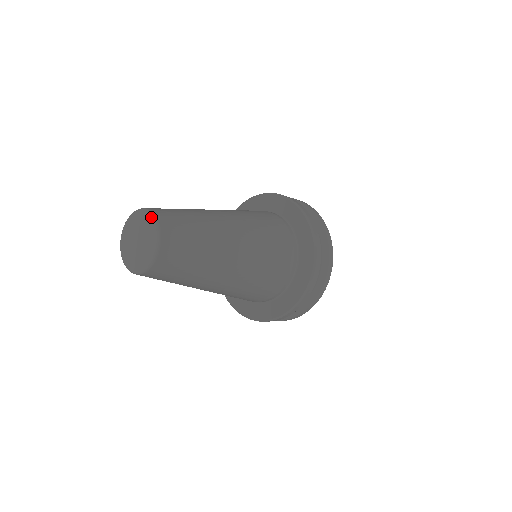
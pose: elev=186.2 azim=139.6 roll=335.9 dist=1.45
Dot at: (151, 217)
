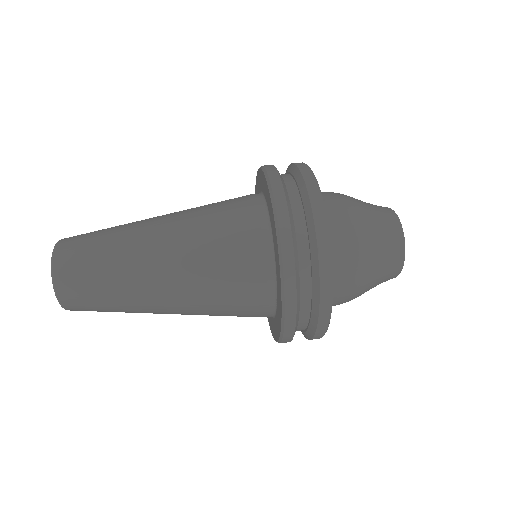
Dot at: (51, 266)
